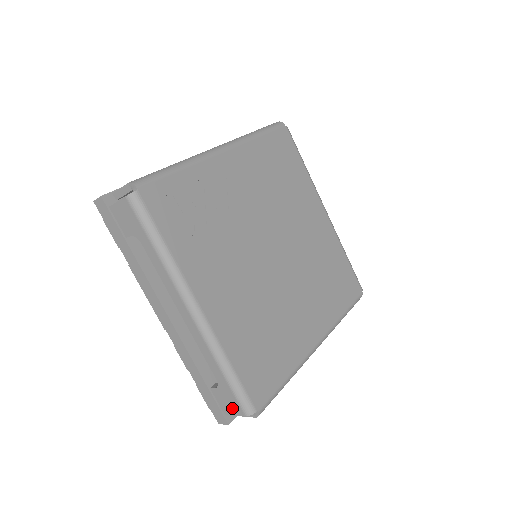
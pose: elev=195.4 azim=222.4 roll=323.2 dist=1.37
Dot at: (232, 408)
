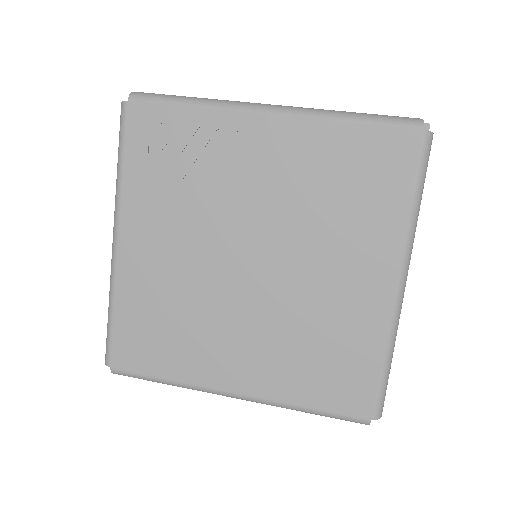
Dot at: occluded
